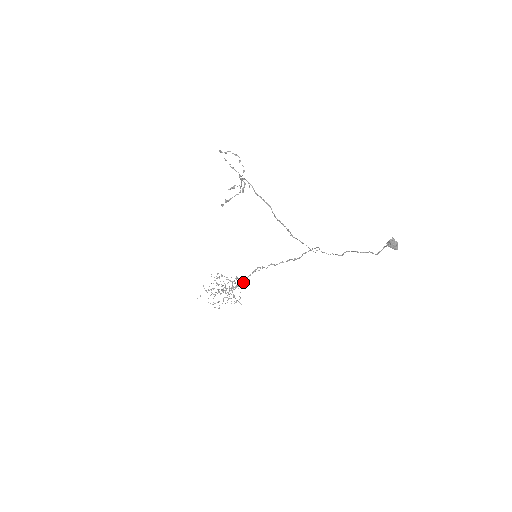
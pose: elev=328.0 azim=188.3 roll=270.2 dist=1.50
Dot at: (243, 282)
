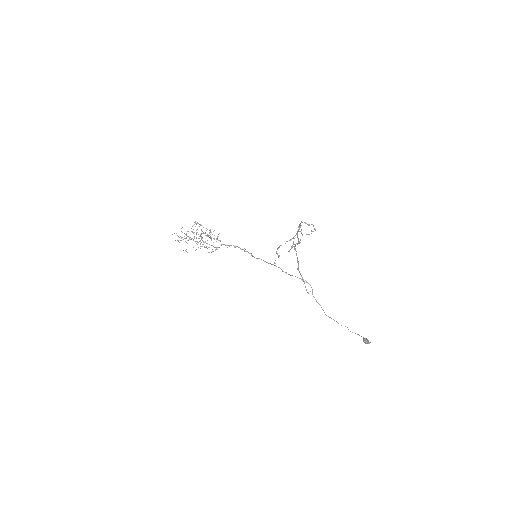
Dot at: (218, 234)
